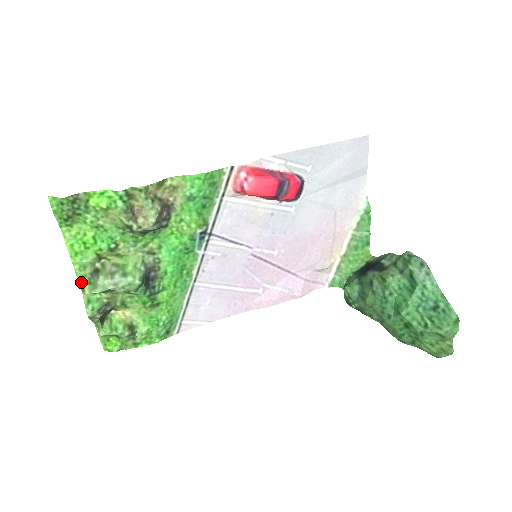
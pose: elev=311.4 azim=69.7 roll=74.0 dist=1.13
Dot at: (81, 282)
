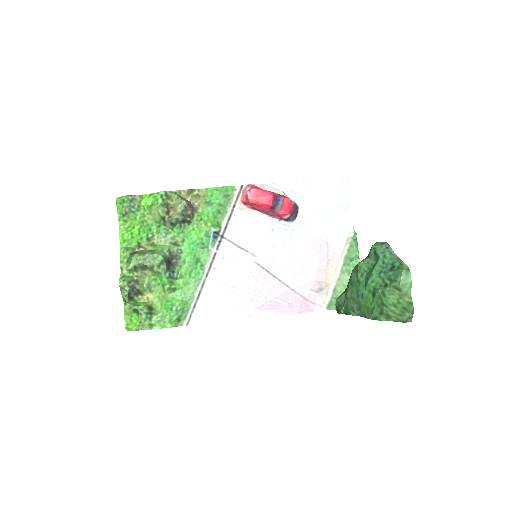
Dot at: (122, 262)
